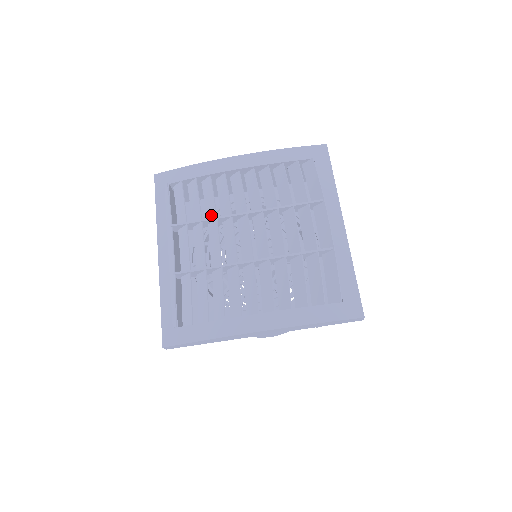
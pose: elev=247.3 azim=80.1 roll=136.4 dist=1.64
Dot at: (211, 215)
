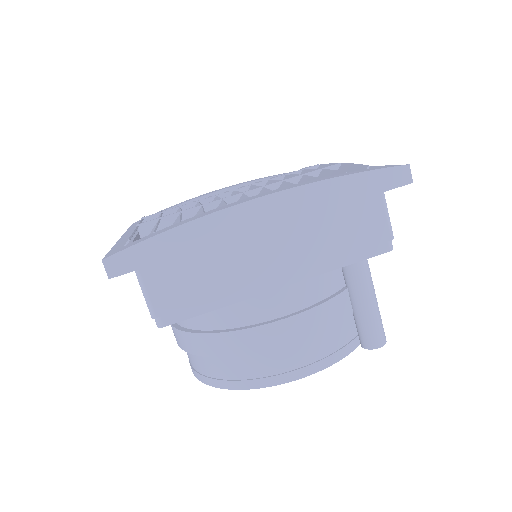
Dot at: occluded
